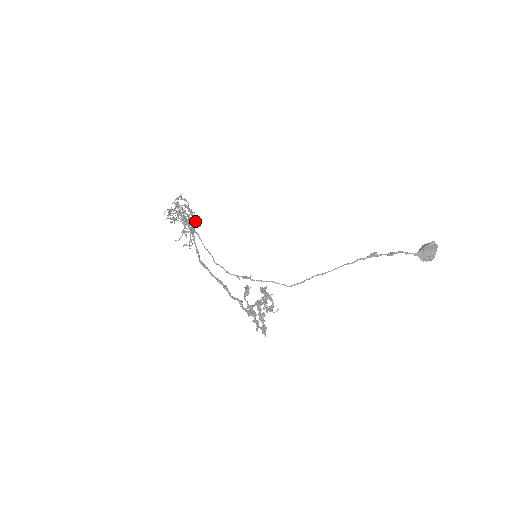
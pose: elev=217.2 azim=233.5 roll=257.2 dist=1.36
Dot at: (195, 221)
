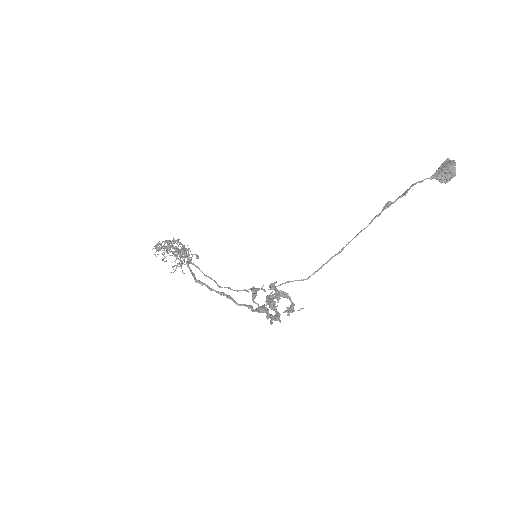
Dot at: occluded
